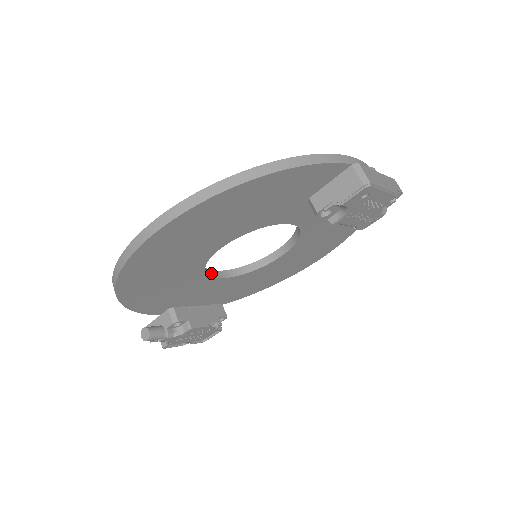
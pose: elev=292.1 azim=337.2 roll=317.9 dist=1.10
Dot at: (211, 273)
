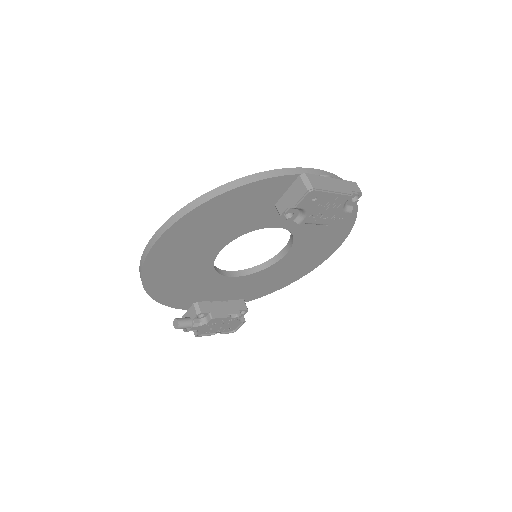
Dot at: (225, 273)
